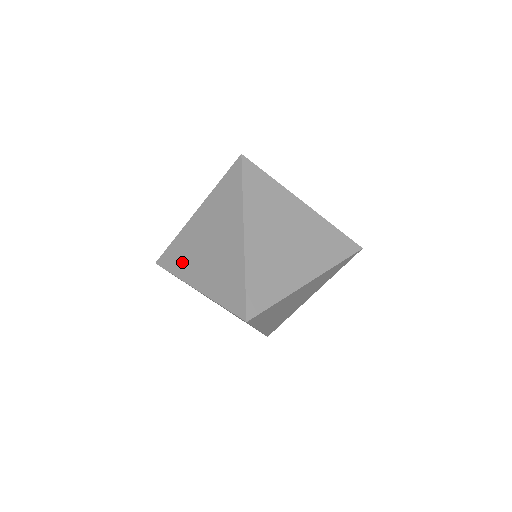
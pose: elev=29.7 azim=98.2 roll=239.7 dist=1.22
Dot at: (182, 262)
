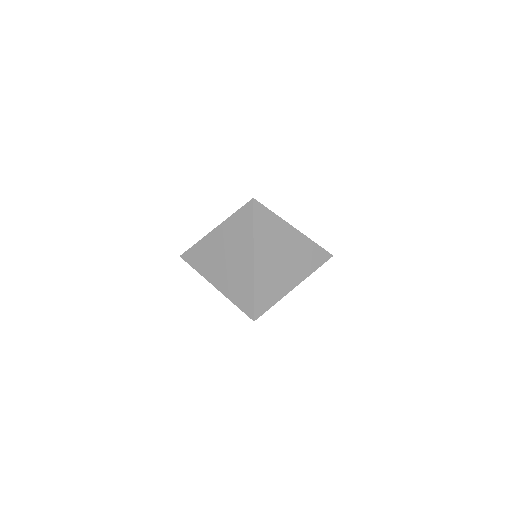
Dot at: (203, 264)
